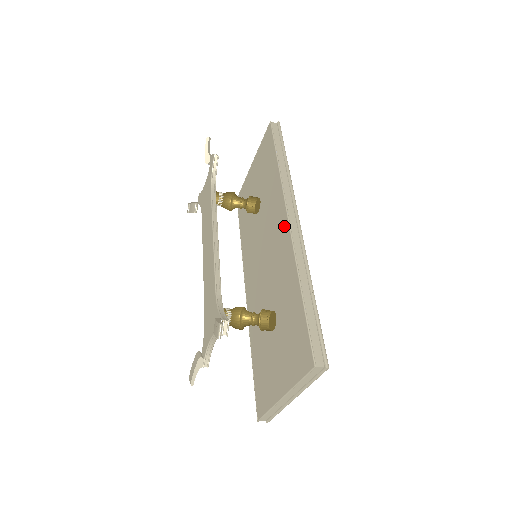
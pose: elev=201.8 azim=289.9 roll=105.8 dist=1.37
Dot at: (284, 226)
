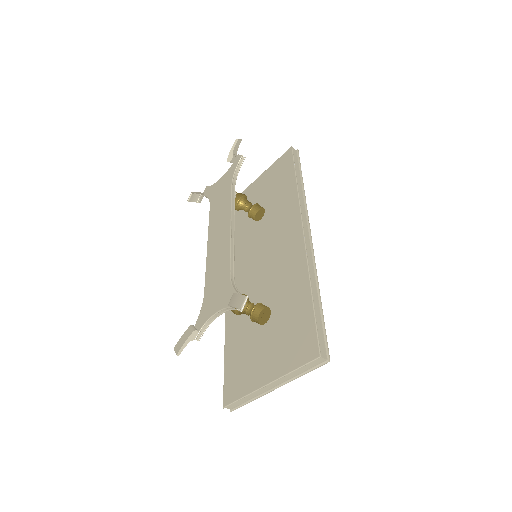
Dot at: (296, 235)
